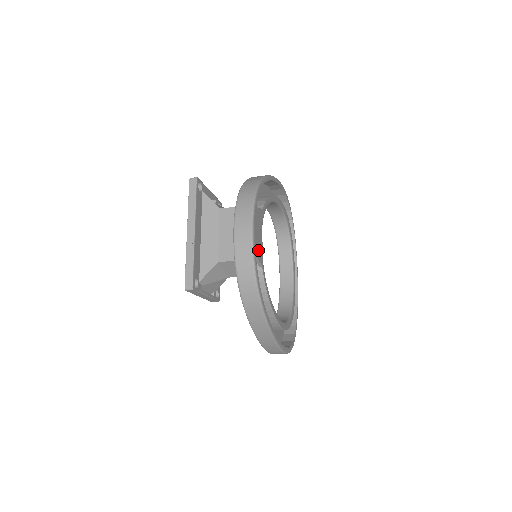
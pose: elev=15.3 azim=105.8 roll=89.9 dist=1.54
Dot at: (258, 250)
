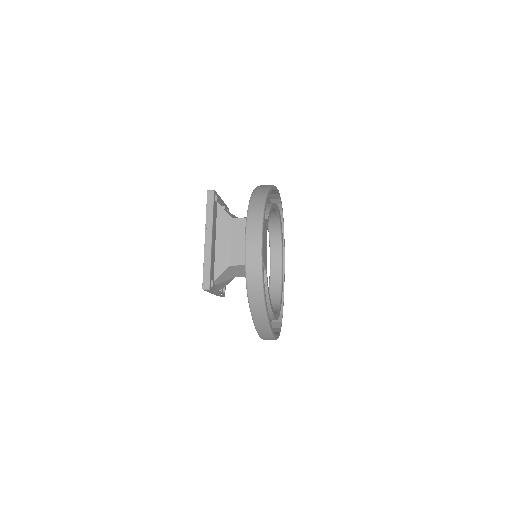
Dot at: (264, 256)
